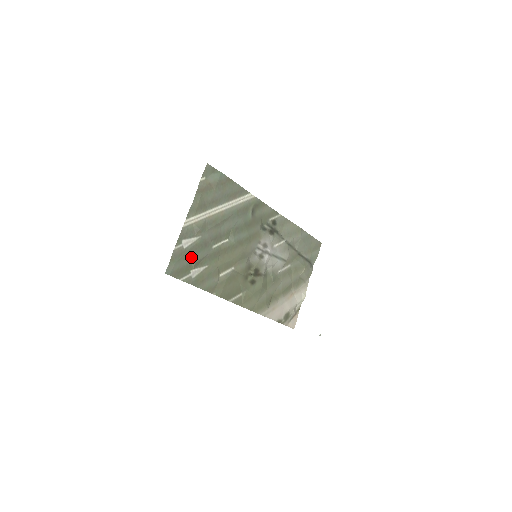
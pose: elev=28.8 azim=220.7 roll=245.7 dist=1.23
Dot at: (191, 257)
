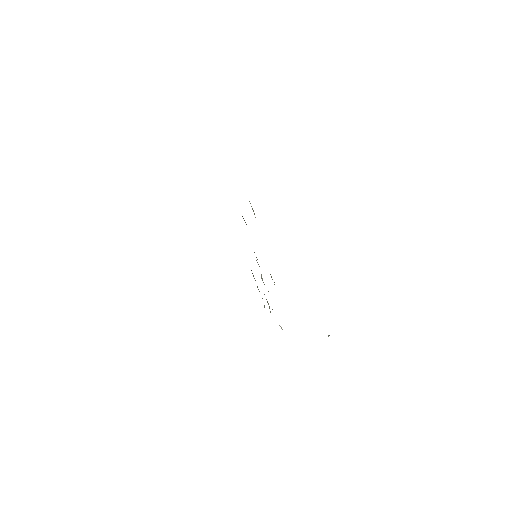
Dot at: occluded
